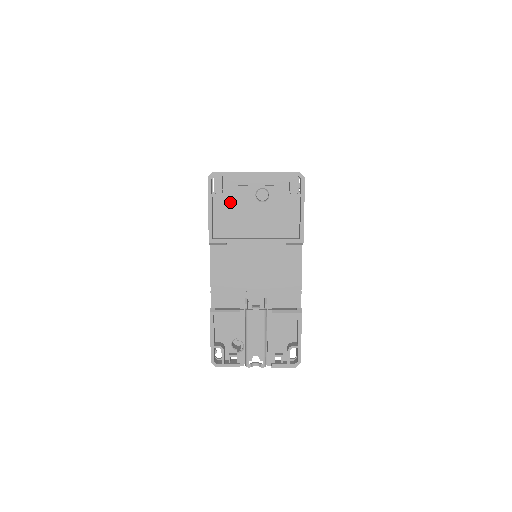
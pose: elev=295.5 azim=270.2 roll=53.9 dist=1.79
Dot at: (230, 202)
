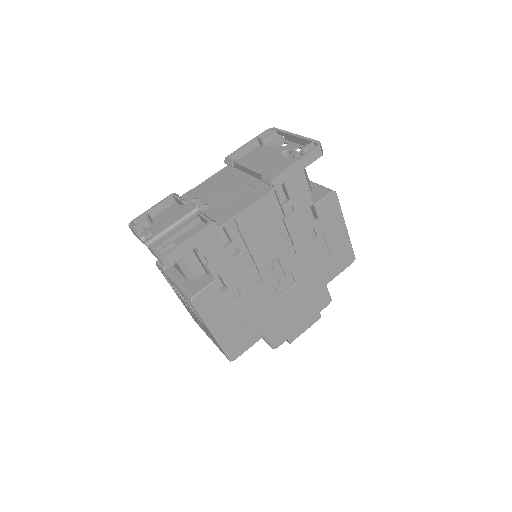
Dot at: (264, 151)
